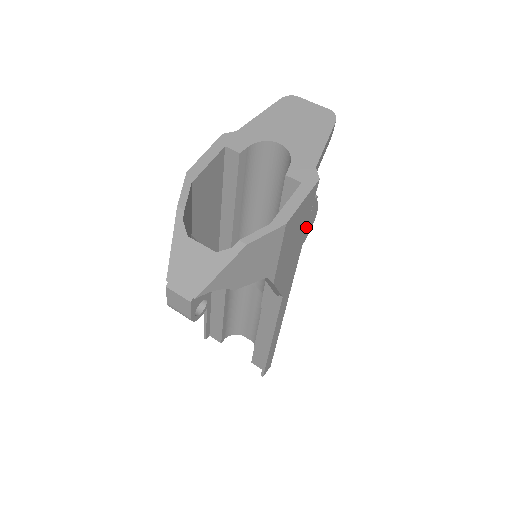
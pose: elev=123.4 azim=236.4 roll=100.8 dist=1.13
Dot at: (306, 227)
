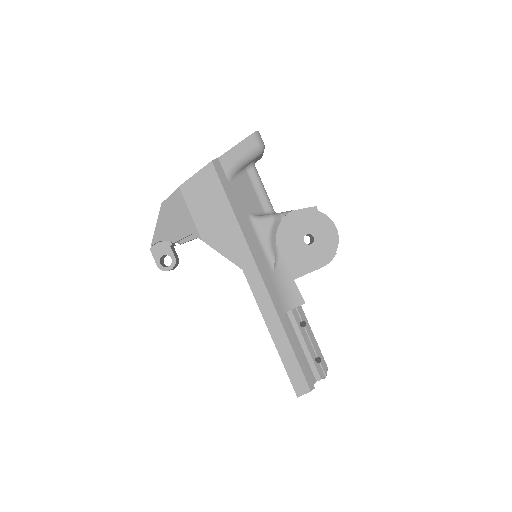
Dot at: (228, 201)
